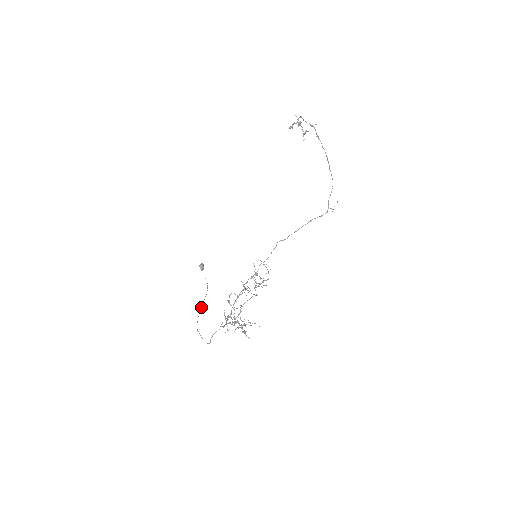
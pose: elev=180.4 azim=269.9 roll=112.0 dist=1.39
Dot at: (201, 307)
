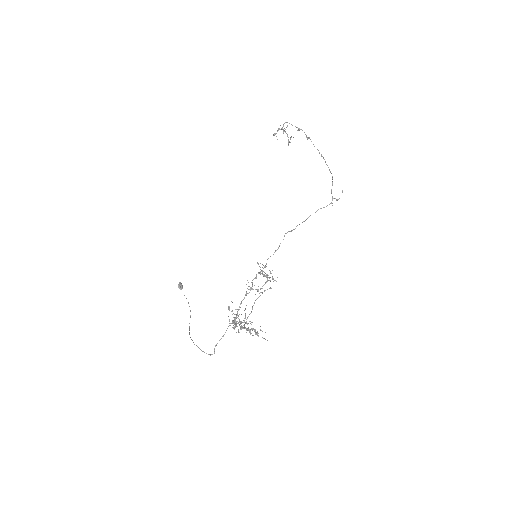
Dot at: occluded
